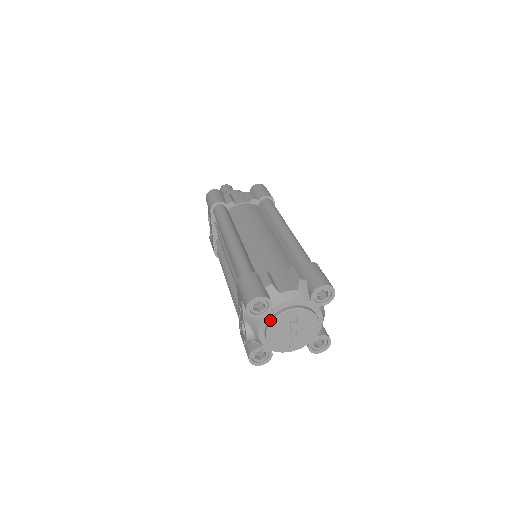
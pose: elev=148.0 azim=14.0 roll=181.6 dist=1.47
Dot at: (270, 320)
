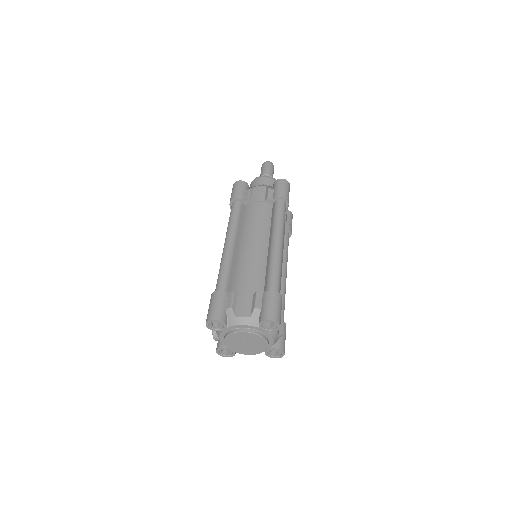
Dot at: (226, 335)
